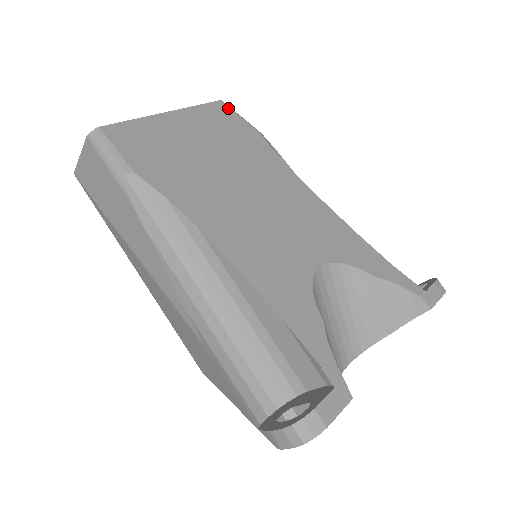
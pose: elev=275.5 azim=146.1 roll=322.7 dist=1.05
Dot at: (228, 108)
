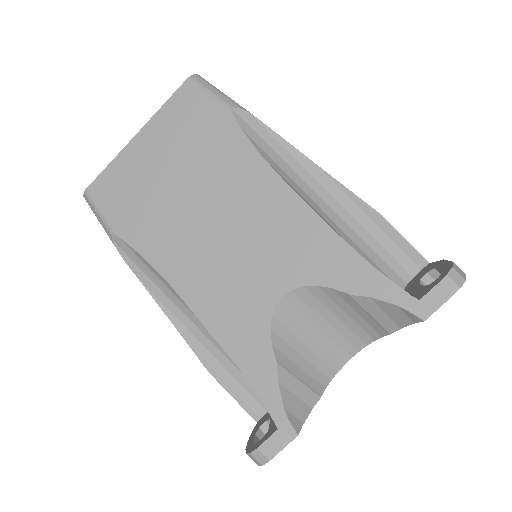
Dot at: (196, 88)
